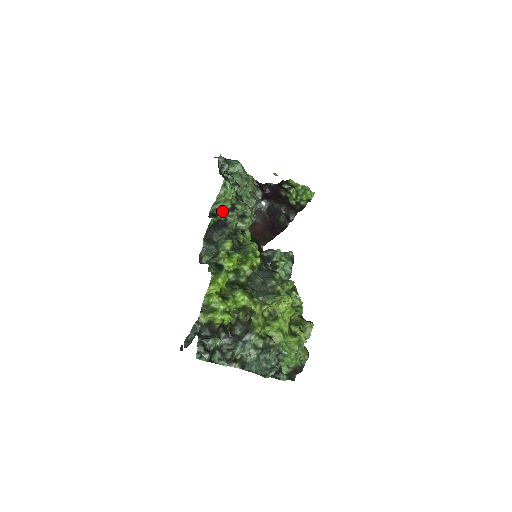
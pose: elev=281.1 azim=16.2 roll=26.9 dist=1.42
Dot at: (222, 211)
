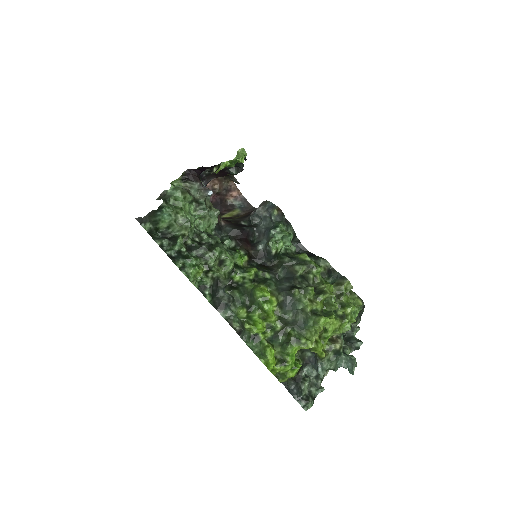
Dot at: (205, 282)
